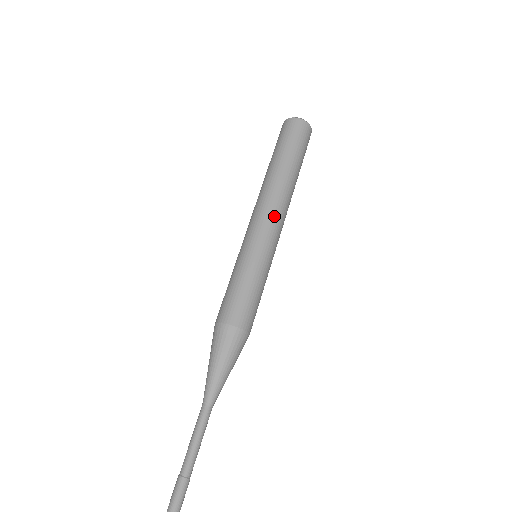
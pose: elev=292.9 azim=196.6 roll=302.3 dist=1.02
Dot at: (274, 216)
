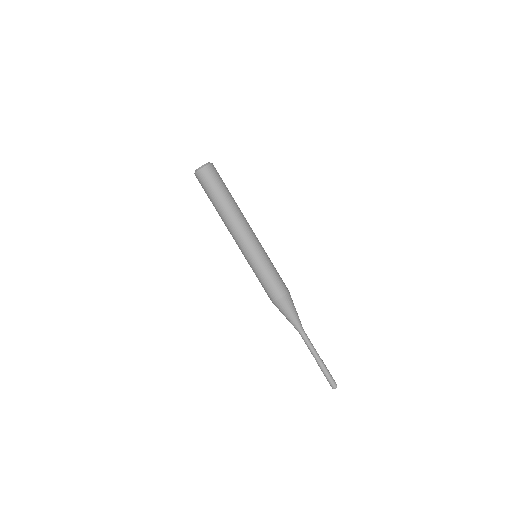
Dot at: (238, 238)
